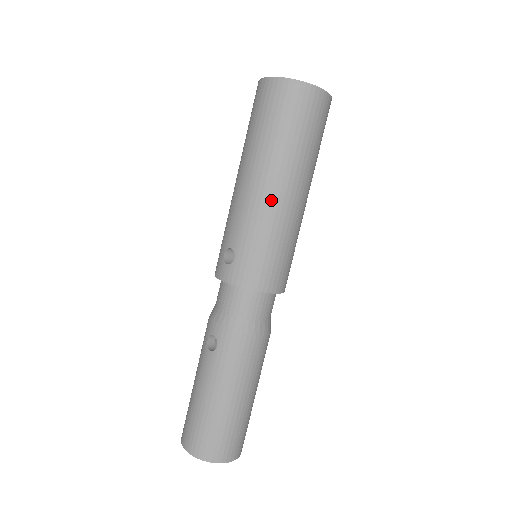
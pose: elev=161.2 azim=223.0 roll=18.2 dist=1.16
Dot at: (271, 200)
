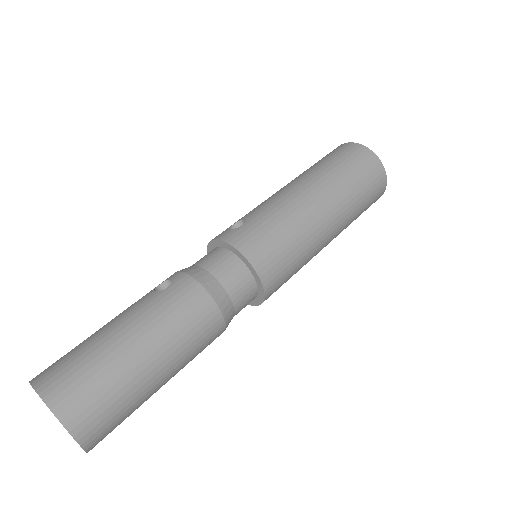
Dot at: (305, 201)
